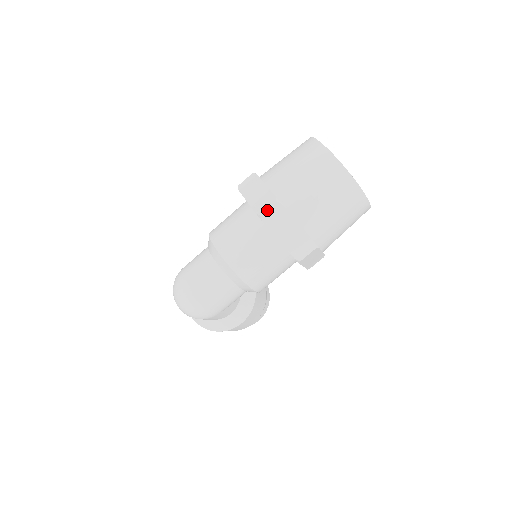
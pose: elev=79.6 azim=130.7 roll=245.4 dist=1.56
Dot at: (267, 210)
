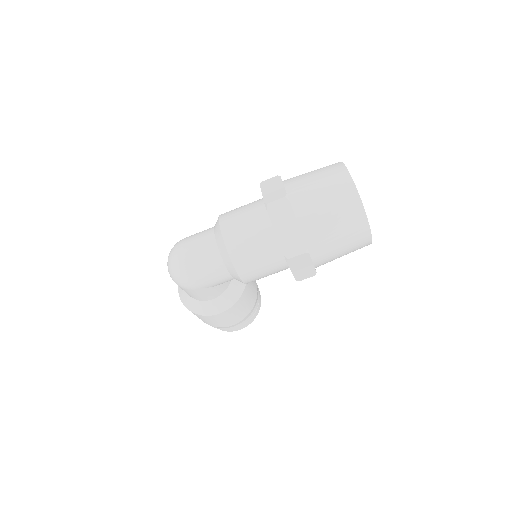
Dot at: (274, 201)
